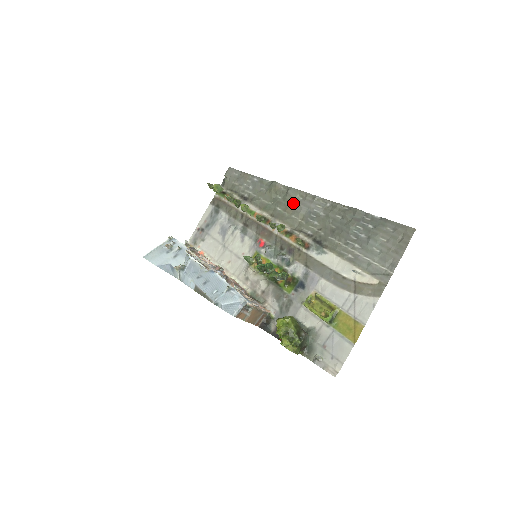
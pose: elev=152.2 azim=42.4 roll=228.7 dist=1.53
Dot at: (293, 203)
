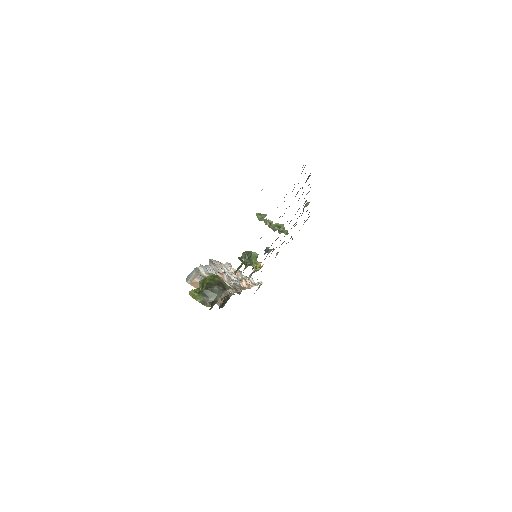
Dot at: occluded
